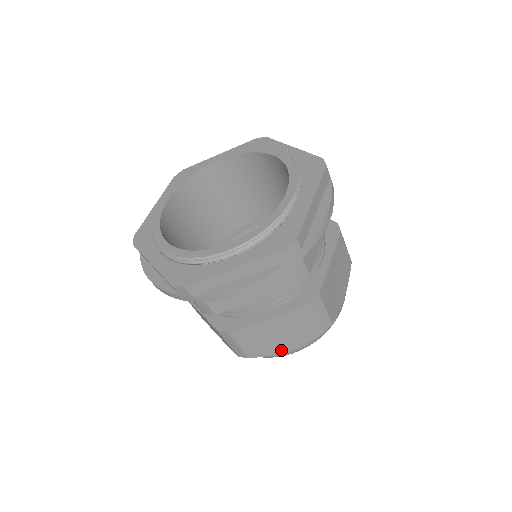
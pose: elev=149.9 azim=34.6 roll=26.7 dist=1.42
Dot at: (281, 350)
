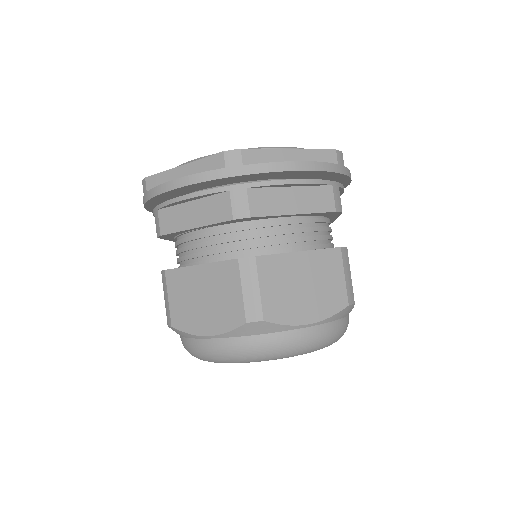
Dot at: (302, 320)
